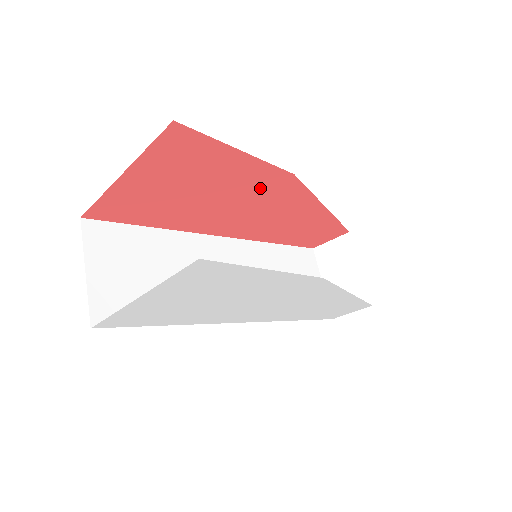
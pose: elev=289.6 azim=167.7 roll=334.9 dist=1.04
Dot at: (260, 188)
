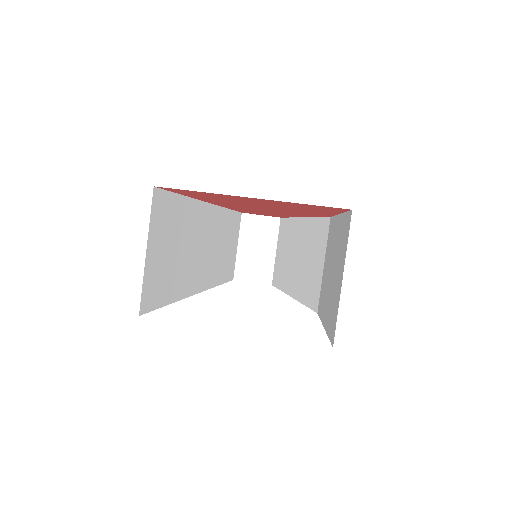
Dot at: (299, 212)
